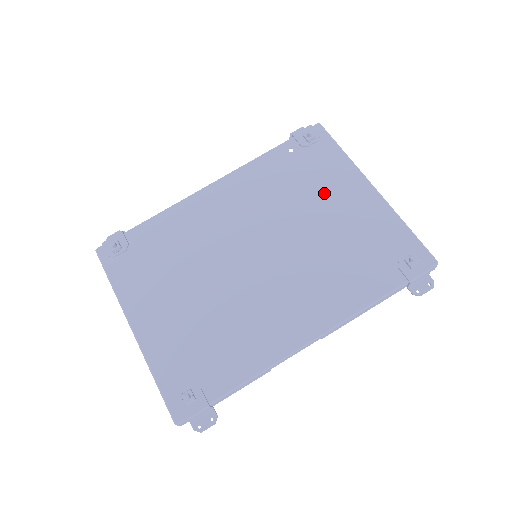
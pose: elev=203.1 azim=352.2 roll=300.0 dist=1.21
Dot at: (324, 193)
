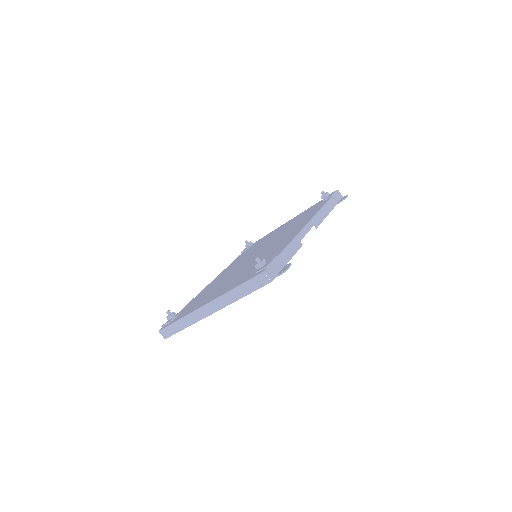
Dot at: occluded
